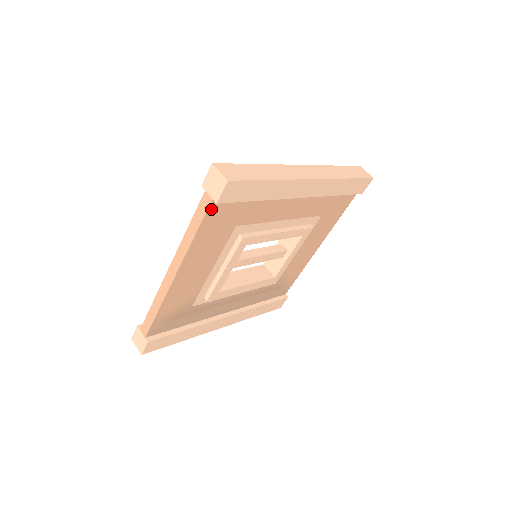
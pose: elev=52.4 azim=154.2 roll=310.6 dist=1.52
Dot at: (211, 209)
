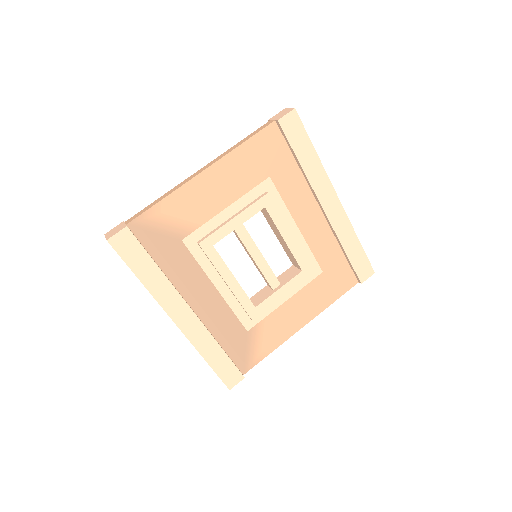
Dot at: (268, 130)
